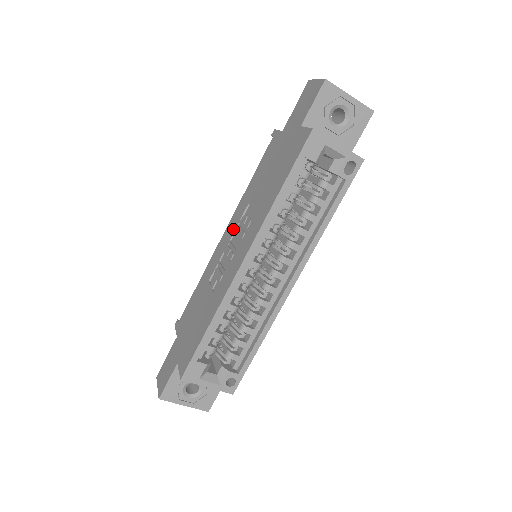
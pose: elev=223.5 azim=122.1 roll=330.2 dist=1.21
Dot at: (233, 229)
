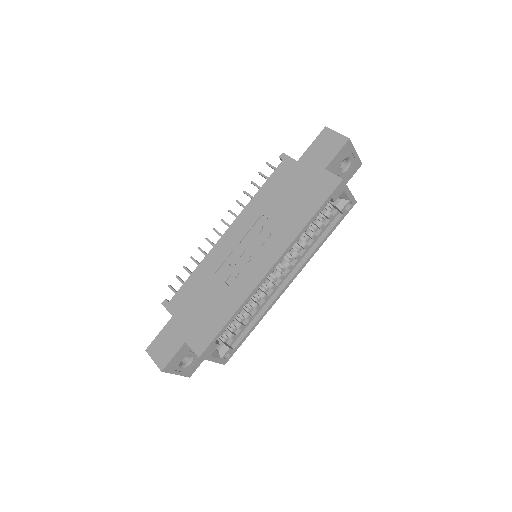
Dot at: (243, 232)
